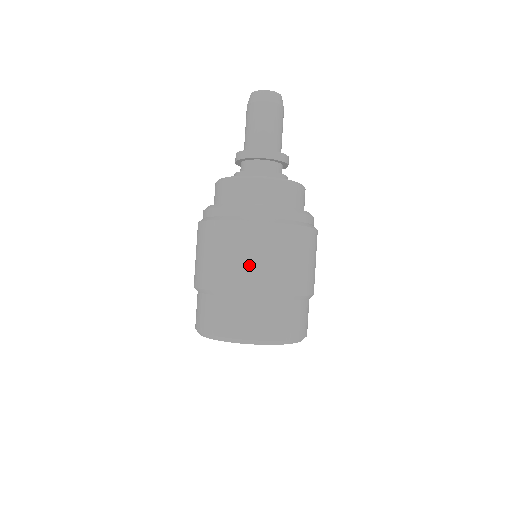
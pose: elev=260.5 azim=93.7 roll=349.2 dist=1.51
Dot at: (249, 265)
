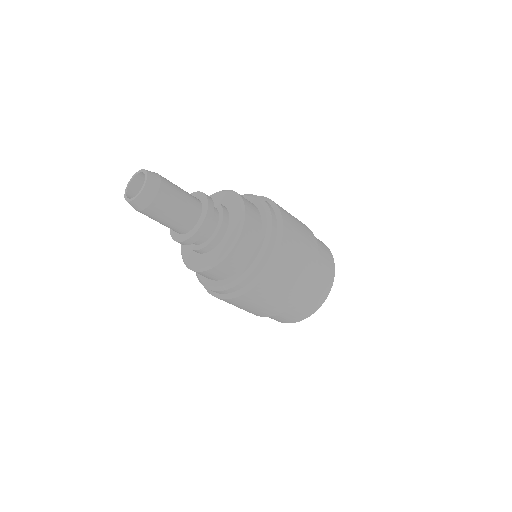
Dot at: (259, 309)
